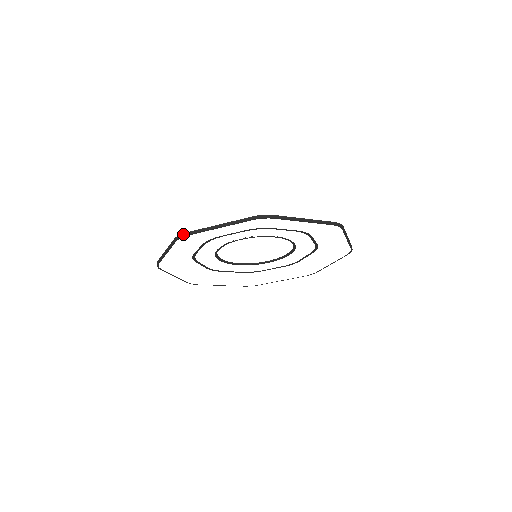
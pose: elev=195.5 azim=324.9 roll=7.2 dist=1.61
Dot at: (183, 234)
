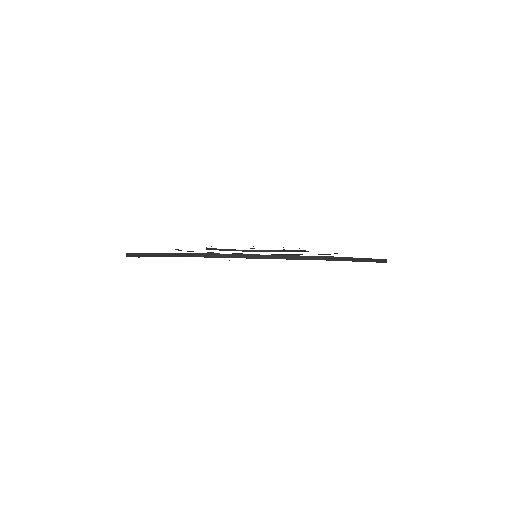
Dot at: (208, 254)
